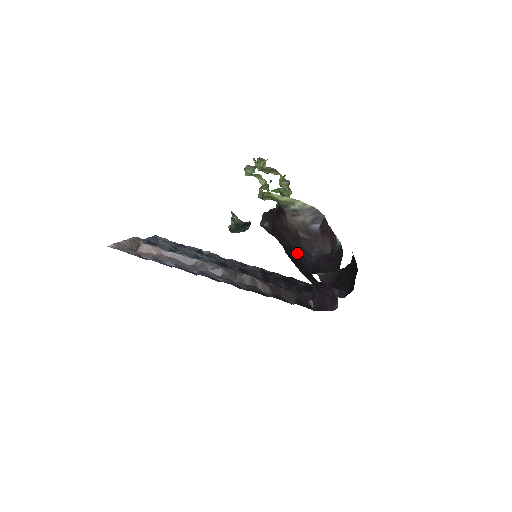
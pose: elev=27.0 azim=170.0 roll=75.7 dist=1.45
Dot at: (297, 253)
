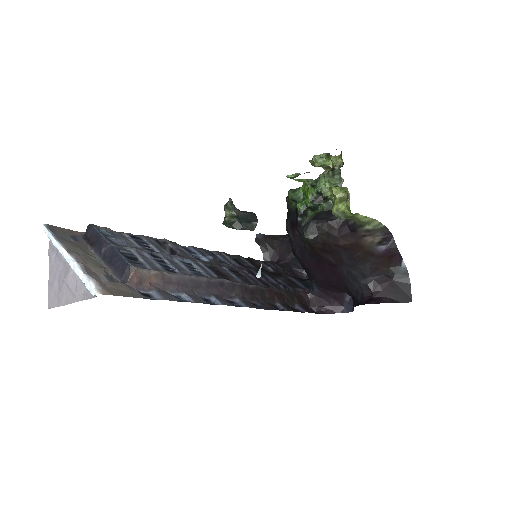
Dot at: (346, 271)
